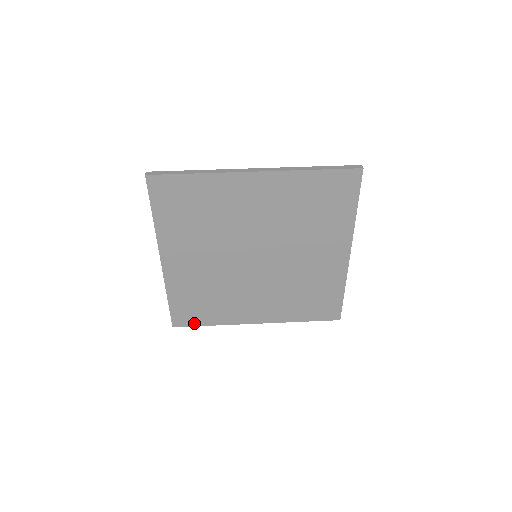
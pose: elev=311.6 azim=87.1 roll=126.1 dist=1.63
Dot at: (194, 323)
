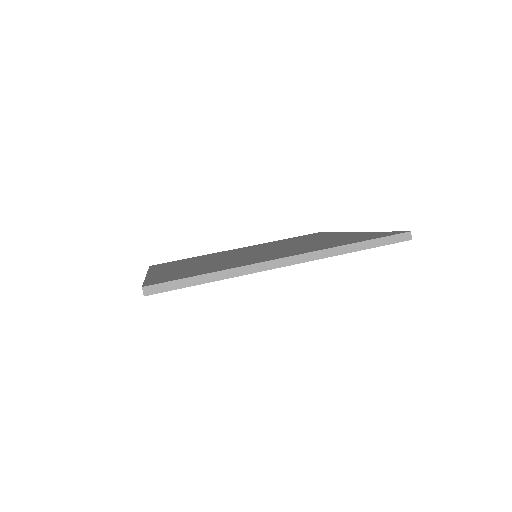
Dot at: occluded
